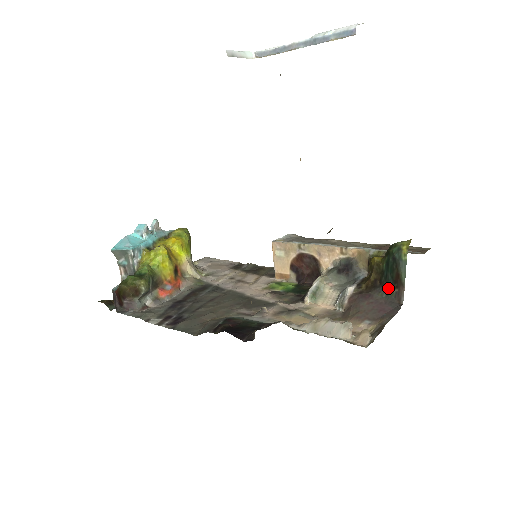
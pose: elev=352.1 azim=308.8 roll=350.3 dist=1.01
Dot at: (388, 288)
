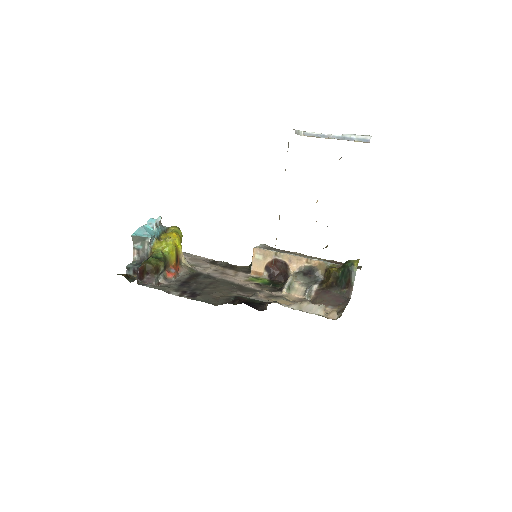
Dot at: (341, 288)
